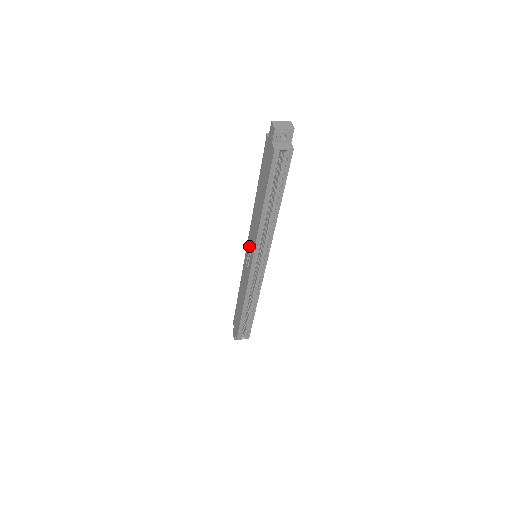
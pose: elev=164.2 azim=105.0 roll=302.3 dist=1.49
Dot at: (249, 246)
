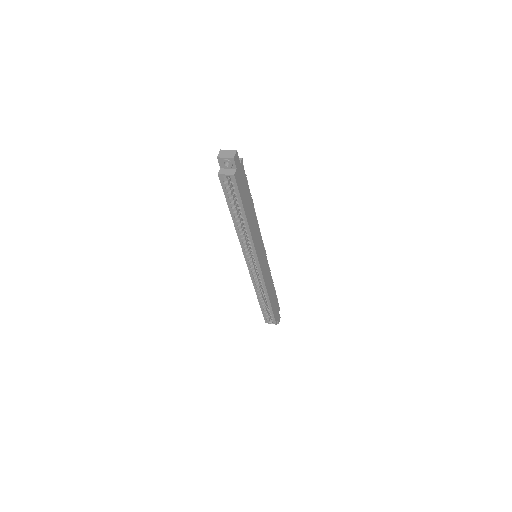
Dot at: occluded
